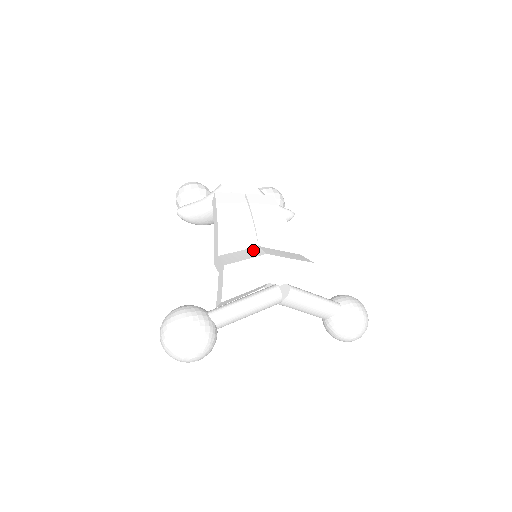
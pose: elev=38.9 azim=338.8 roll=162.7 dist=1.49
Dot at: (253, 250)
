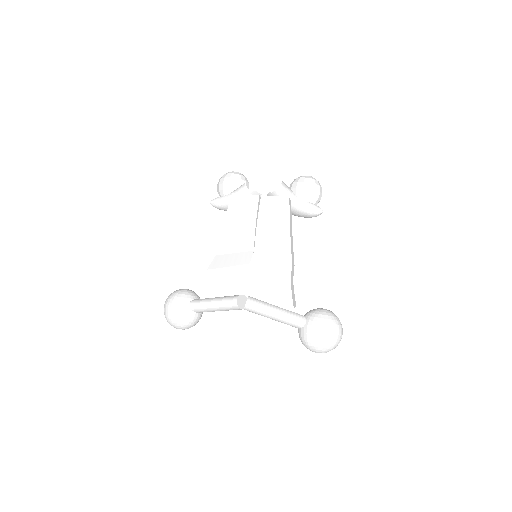
Dot at: (244, 255)
